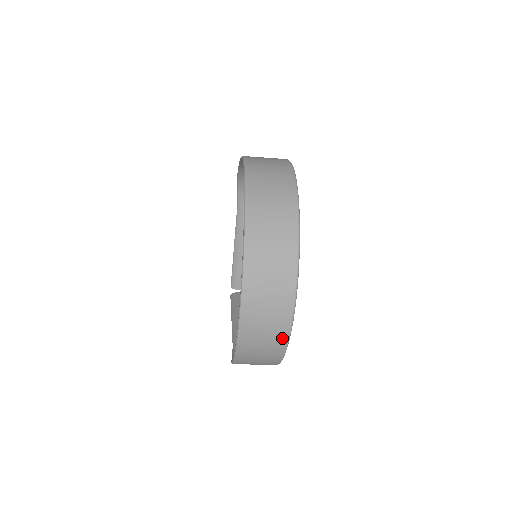
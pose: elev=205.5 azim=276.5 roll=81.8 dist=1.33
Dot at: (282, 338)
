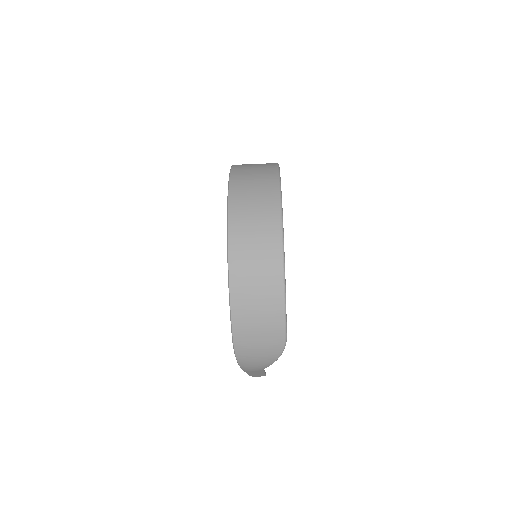
Dot at: (276, 265)
